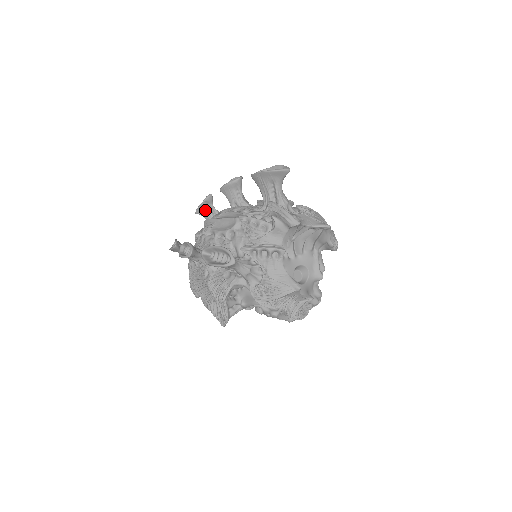
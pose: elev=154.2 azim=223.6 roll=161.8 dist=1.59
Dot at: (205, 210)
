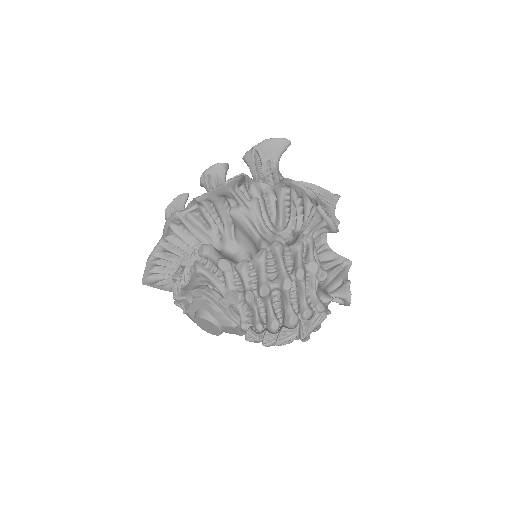
Dot at: occluded
